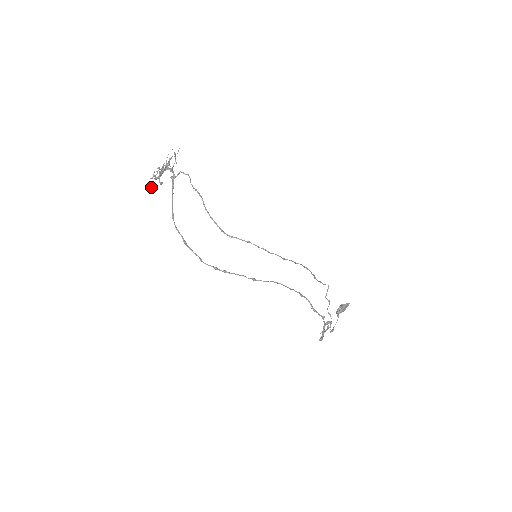
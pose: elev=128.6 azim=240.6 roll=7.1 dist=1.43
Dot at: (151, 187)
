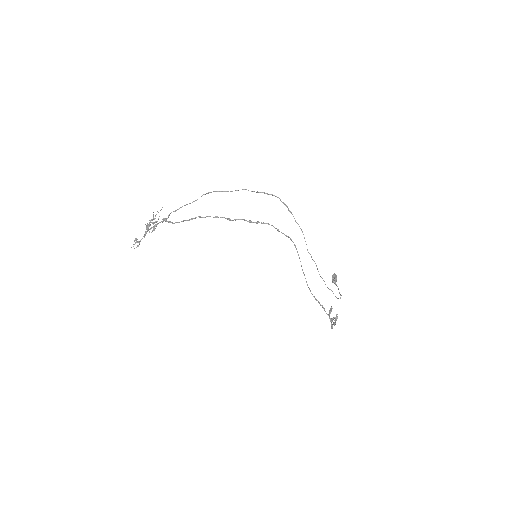
Dot at: (138, 246)
